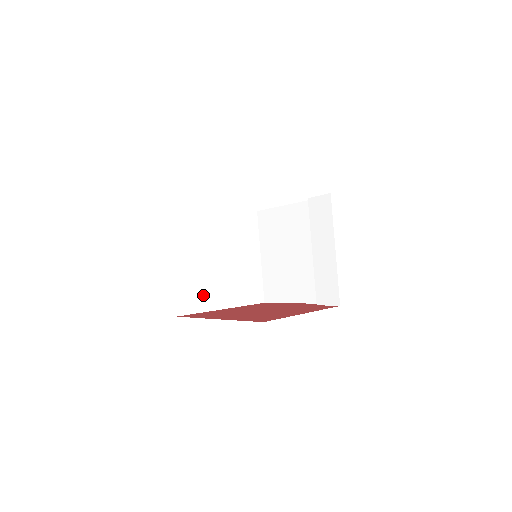
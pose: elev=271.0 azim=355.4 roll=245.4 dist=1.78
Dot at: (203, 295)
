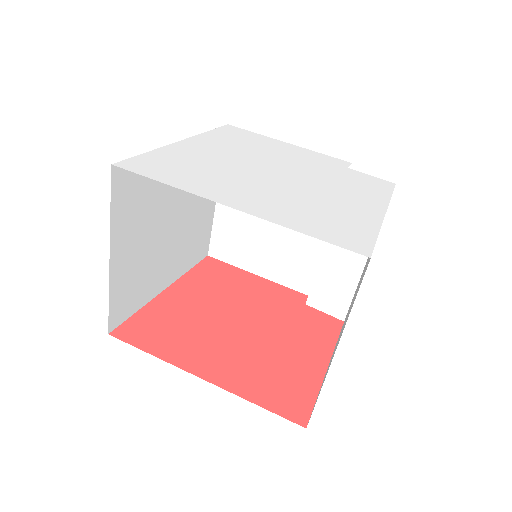
Dot at: (144, 284)
